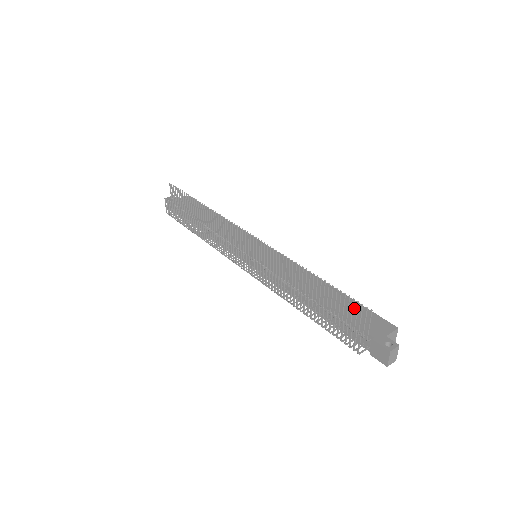
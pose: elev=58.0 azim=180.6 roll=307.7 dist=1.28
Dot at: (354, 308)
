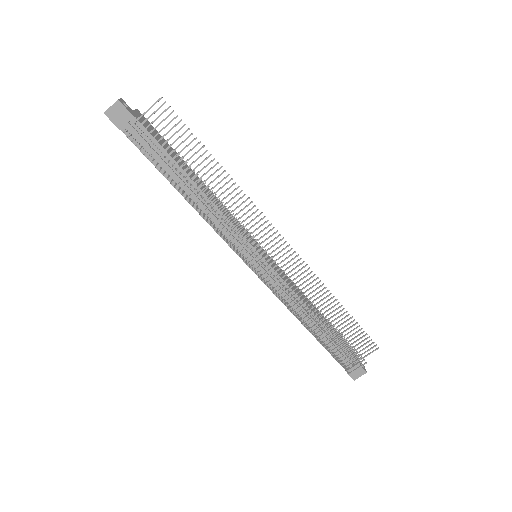
Dot at: occluded
